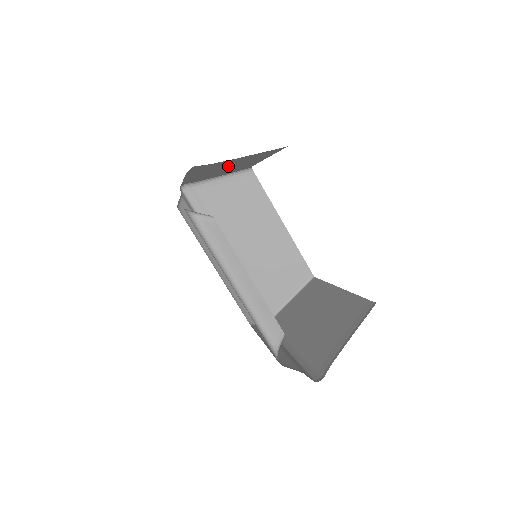
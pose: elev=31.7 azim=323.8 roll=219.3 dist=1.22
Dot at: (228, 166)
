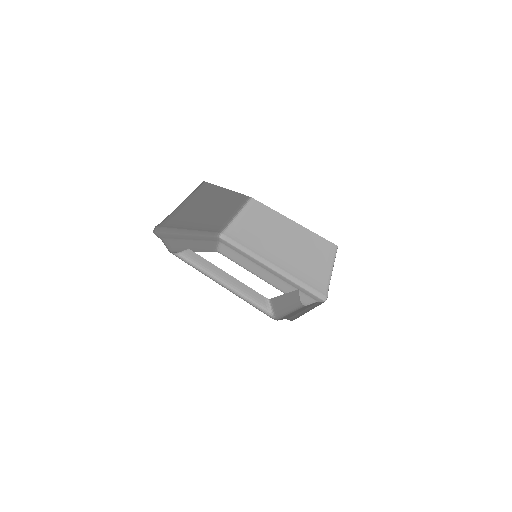
Dot at: (204, 211)
